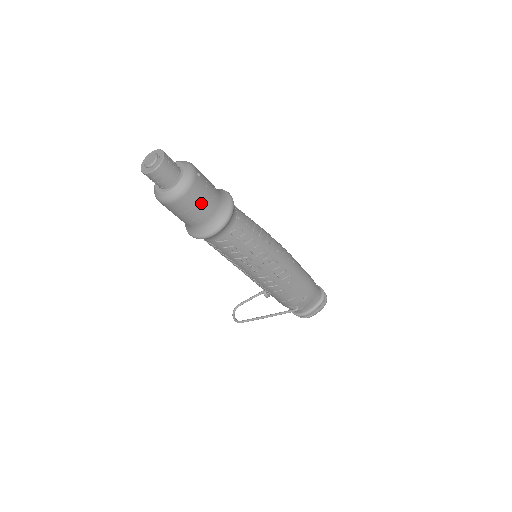
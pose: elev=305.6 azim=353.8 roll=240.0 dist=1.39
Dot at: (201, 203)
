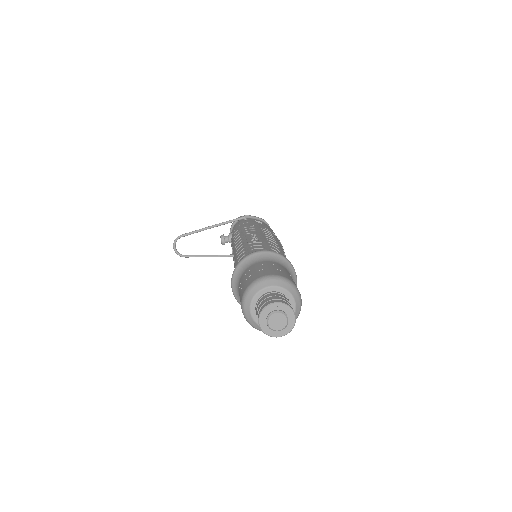
Dot at: occluded
